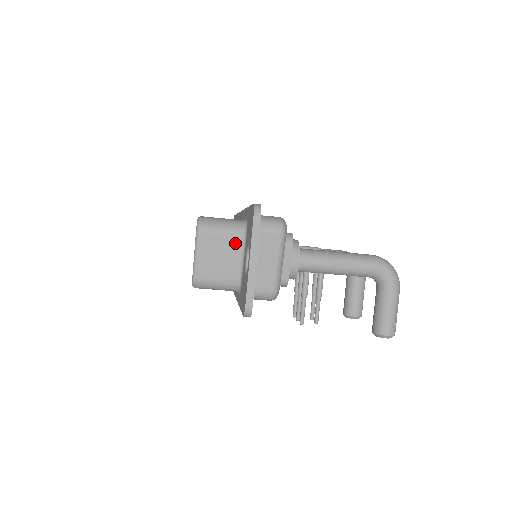
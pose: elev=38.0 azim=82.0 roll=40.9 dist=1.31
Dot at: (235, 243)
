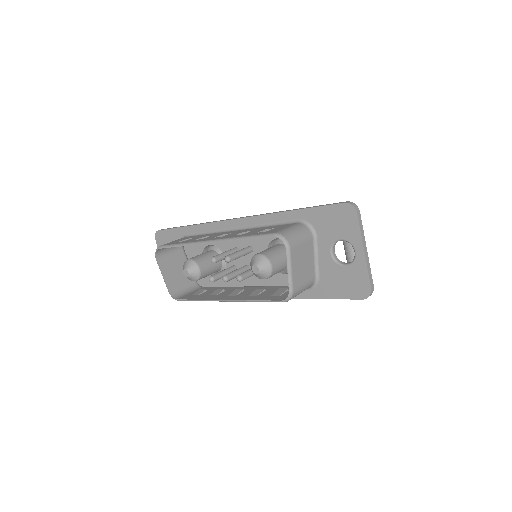
Dot at: (310, 245)
